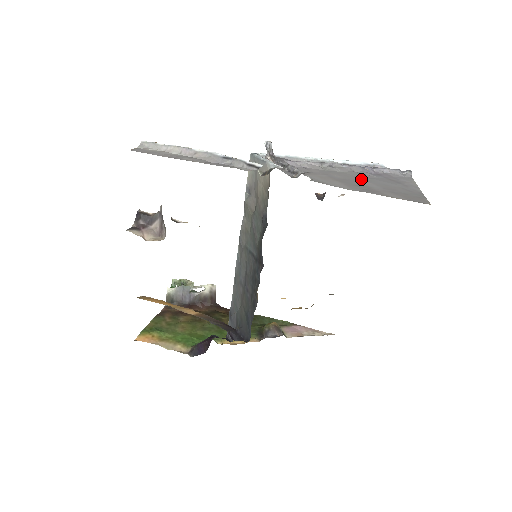
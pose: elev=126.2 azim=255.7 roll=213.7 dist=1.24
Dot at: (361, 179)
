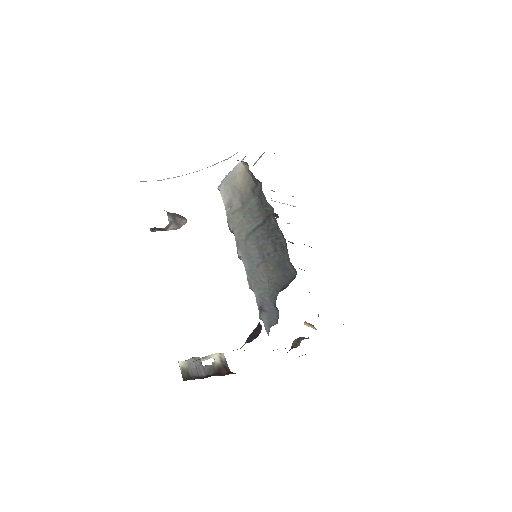
Dot at: occluded
